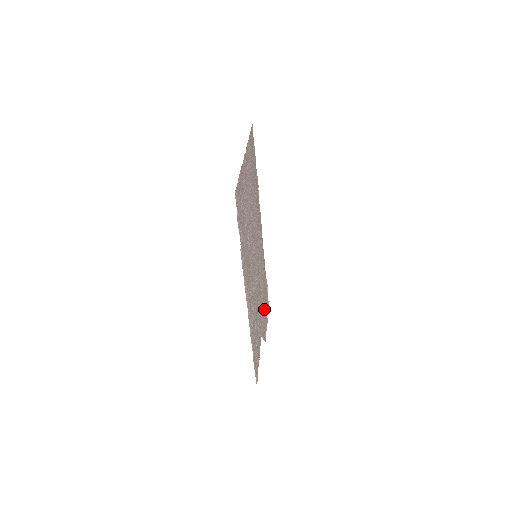
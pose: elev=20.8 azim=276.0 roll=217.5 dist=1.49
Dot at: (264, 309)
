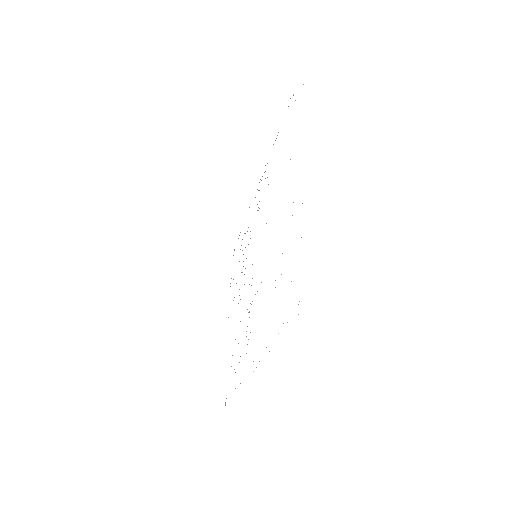
Dot at: occluded
